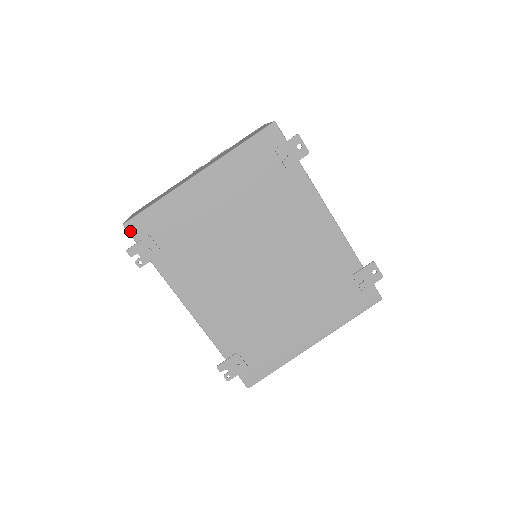
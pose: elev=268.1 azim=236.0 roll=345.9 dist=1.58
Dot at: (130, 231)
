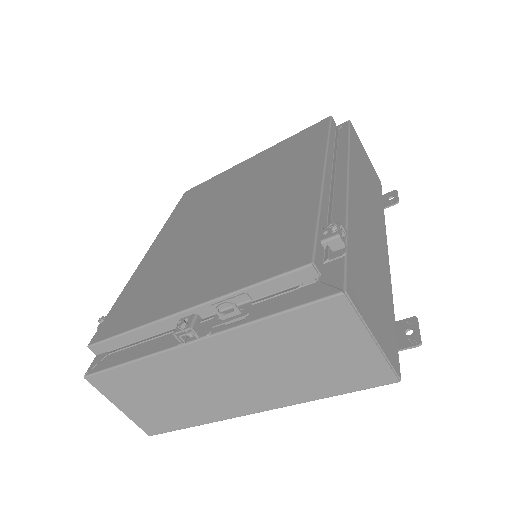
Dot at: occluded
